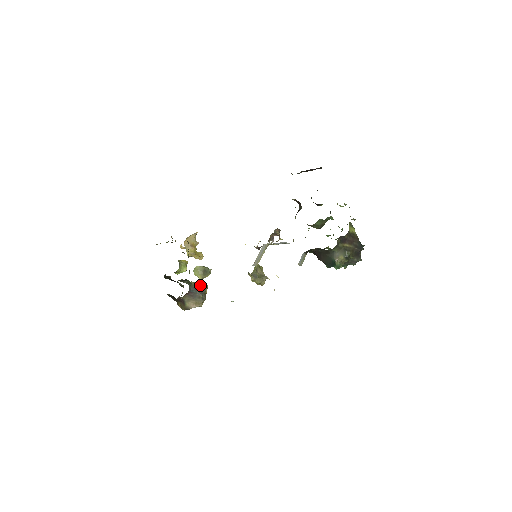
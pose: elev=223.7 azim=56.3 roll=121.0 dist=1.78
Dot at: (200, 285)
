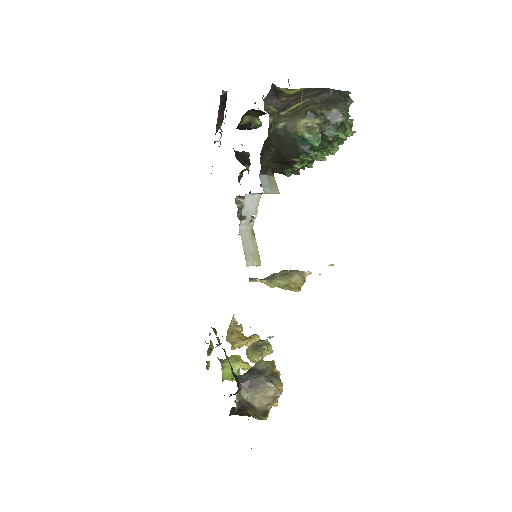
Dot at: (254, 365)
